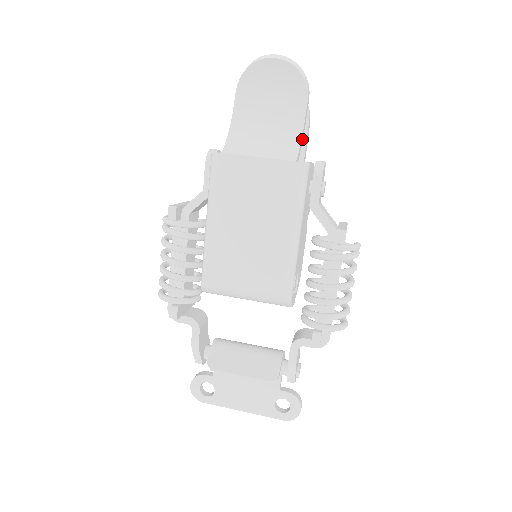
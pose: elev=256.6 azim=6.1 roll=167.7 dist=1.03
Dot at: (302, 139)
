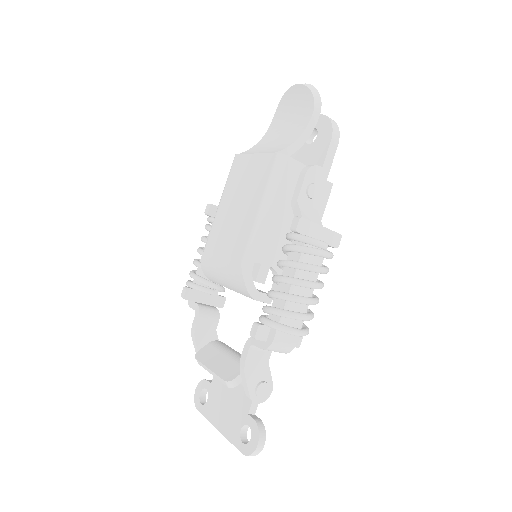
Dot at: (300, 144)
